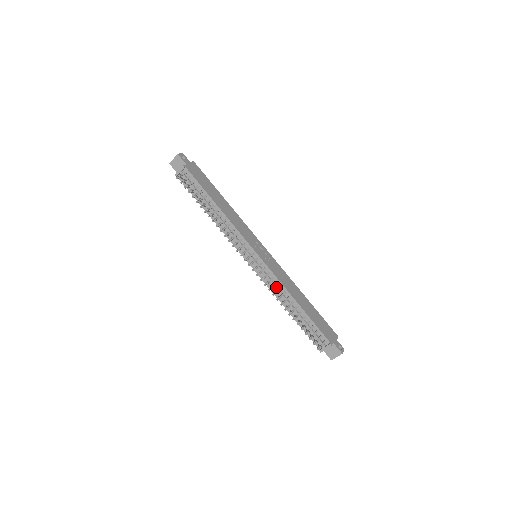
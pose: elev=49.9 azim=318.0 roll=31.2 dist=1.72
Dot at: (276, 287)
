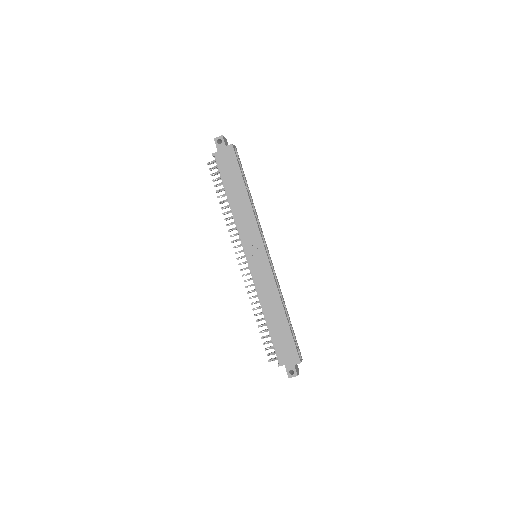
Dot at: occluded
